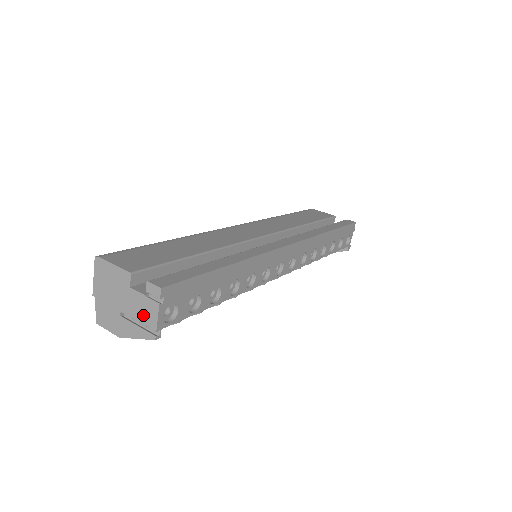
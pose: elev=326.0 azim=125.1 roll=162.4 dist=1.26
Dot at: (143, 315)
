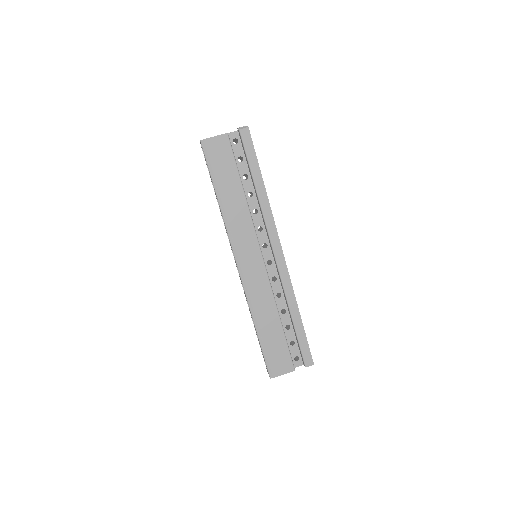
Dot at: occluded
